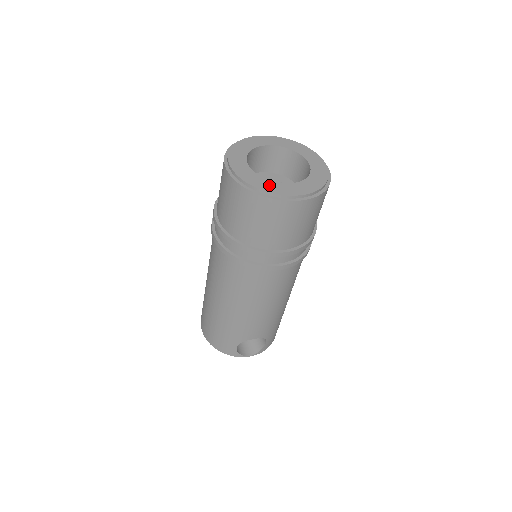
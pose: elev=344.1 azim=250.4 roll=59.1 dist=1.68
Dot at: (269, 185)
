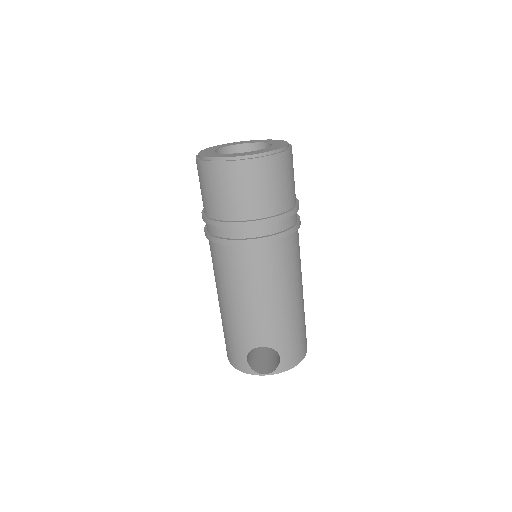
Dot at: (220, 155)
